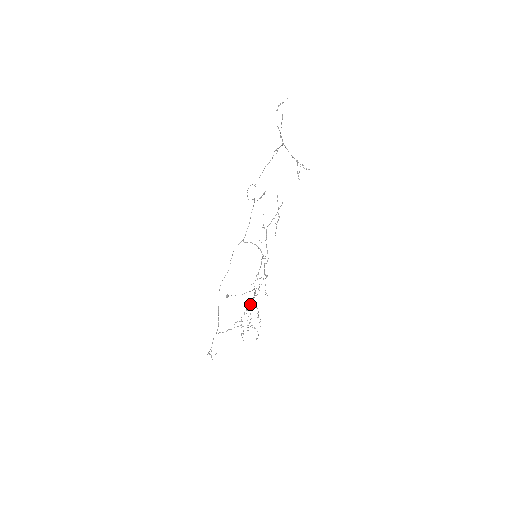
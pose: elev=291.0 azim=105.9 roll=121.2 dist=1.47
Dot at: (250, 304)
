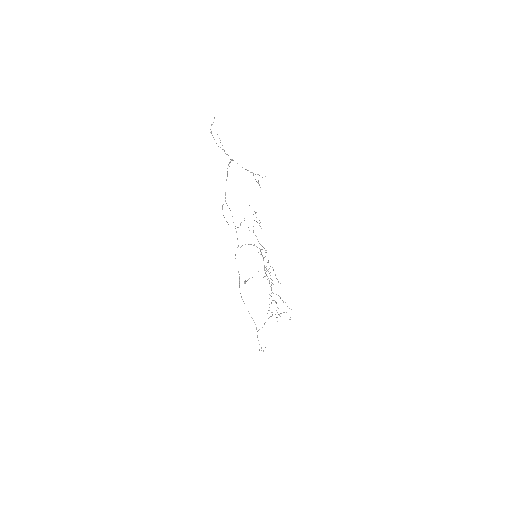
Dot at: occluded
